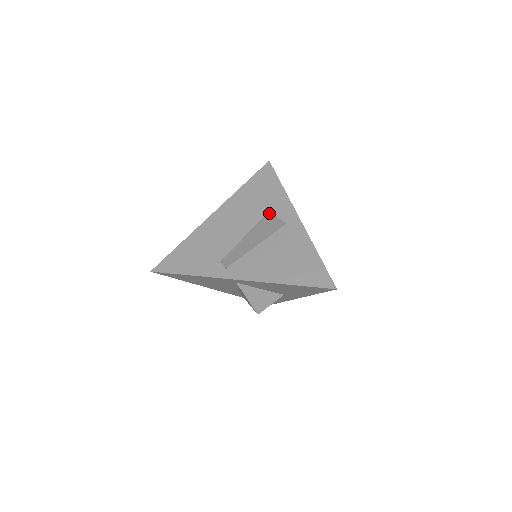
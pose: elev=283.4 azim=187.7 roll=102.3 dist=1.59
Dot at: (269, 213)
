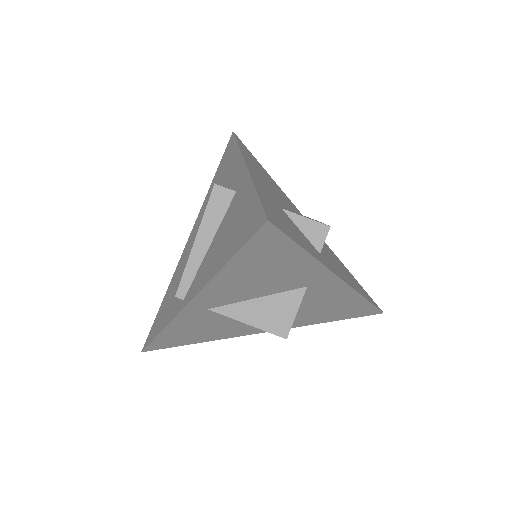
Dot at: occluded
